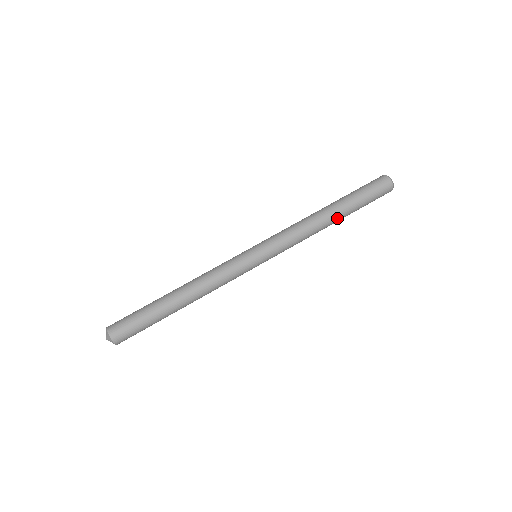
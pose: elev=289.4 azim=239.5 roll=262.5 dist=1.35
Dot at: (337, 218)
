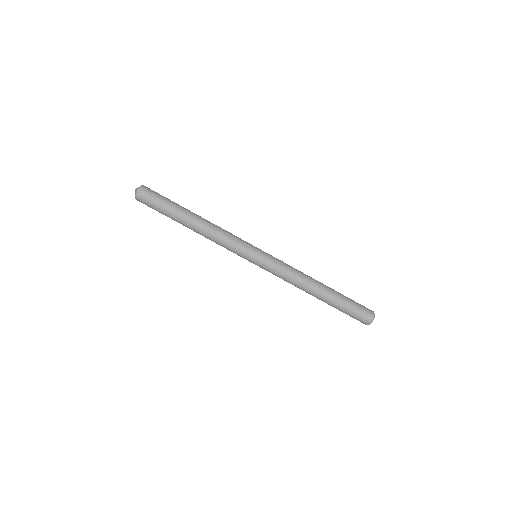
Dot at: (320, 297)
